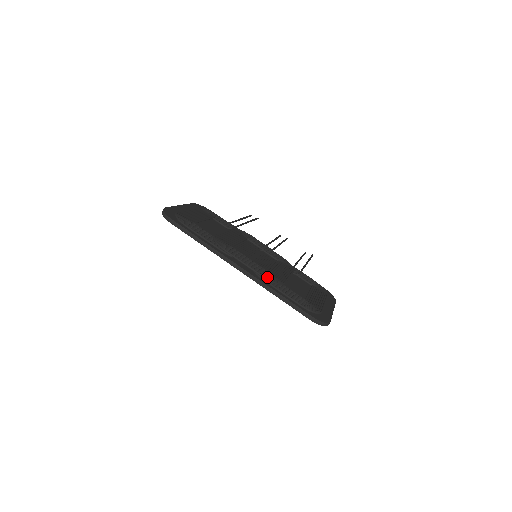
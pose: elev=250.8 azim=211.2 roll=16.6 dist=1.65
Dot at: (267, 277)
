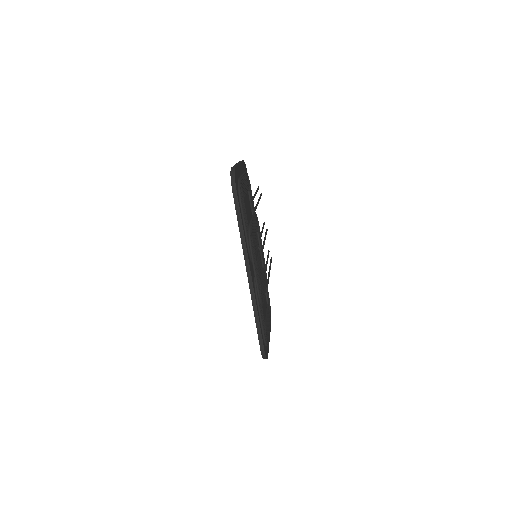
Dot at: (260, 295)
